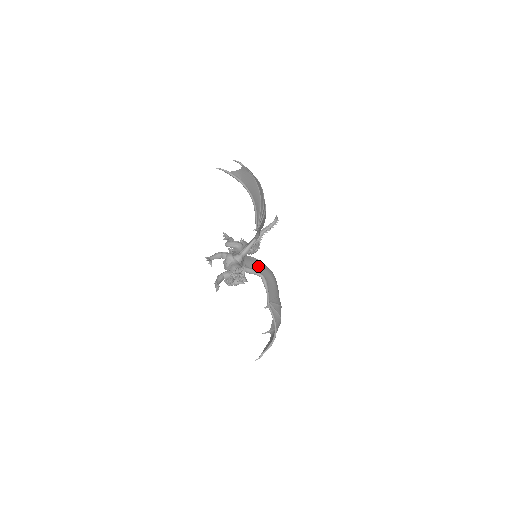
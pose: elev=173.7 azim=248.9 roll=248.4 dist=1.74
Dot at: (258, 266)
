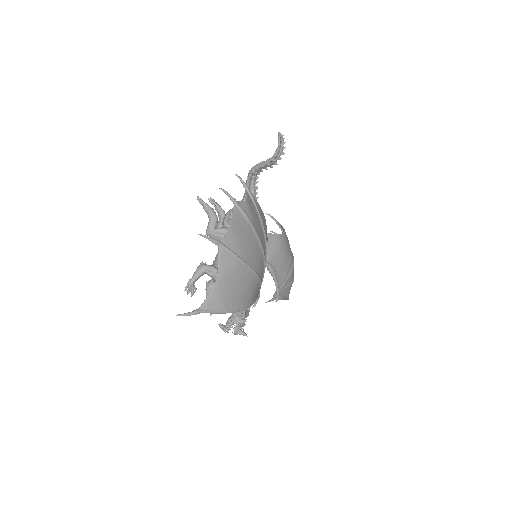
Dot at: occluded
